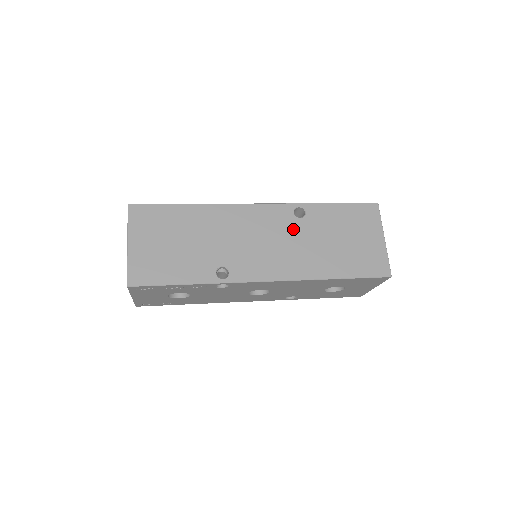
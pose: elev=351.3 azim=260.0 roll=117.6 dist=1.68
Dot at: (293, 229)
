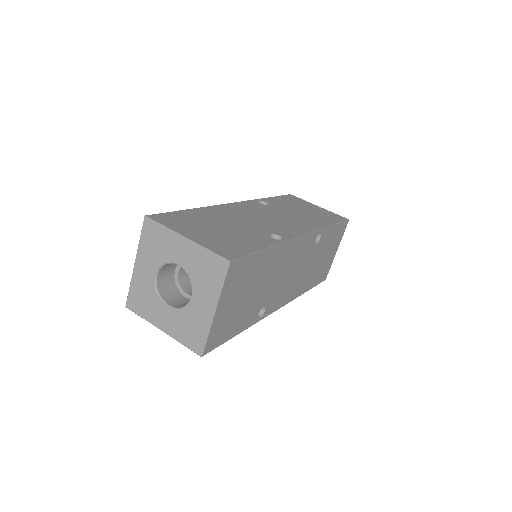
Dot at: (309, 256)
